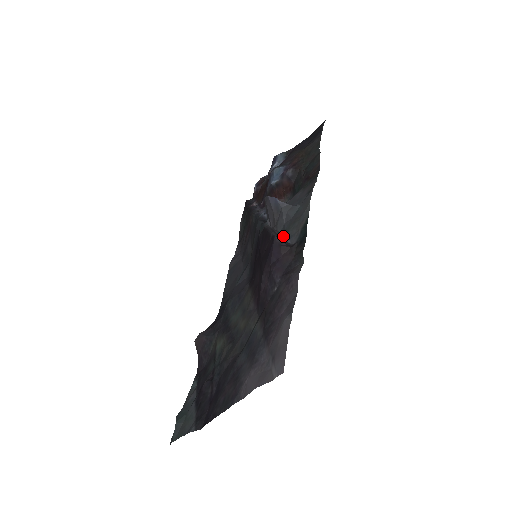
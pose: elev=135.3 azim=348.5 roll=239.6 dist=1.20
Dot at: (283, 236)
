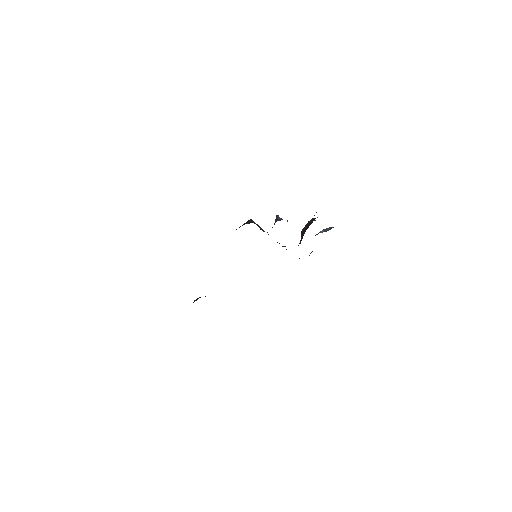
Dot at: occluded
